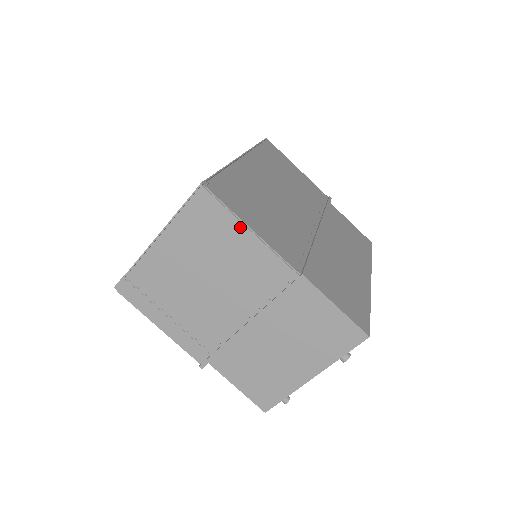
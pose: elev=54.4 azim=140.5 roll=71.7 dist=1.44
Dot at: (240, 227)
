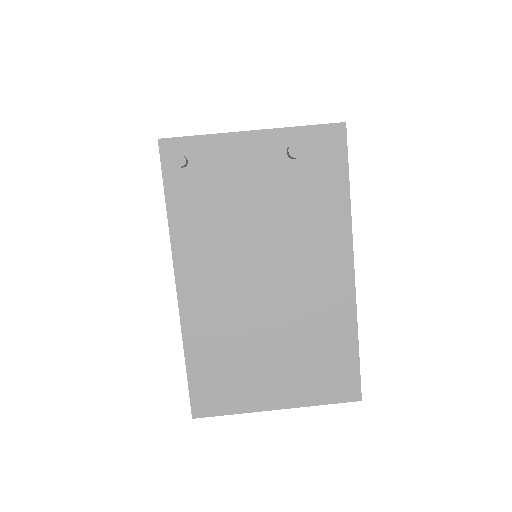
Dot at: occluded
